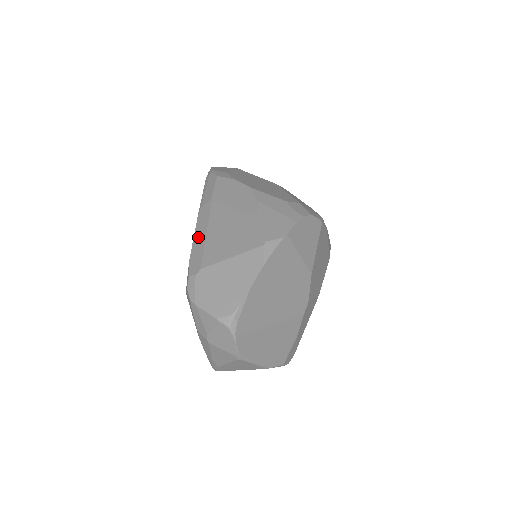
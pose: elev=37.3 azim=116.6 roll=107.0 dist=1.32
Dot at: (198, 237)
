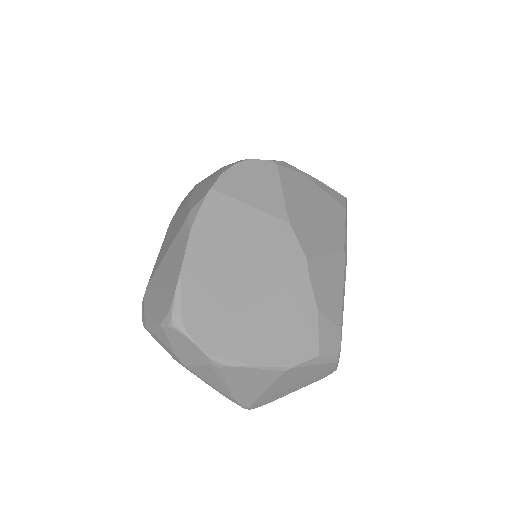
Dot at: occluded
